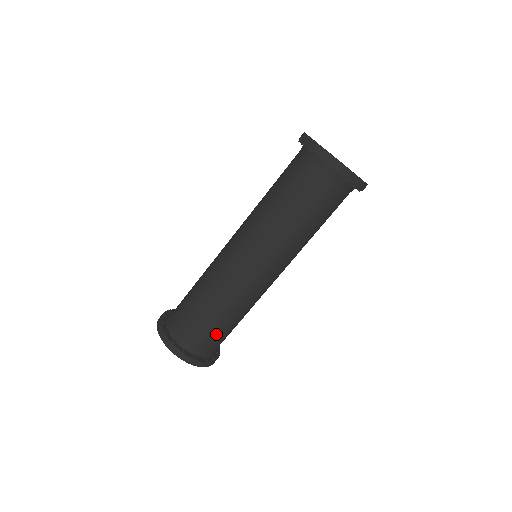
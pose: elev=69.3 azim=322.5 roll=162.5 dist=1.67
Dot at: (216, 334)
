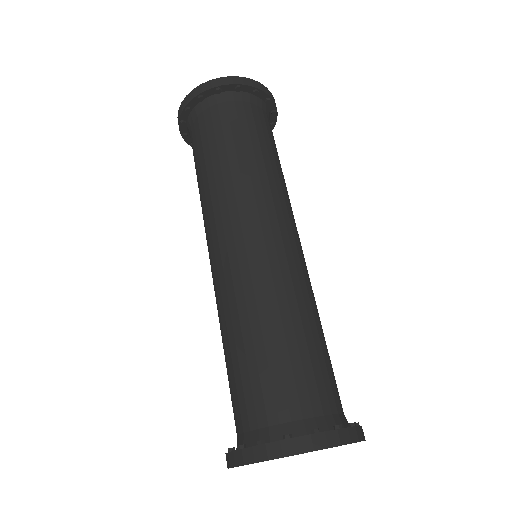
Dot at: (262, 378)
